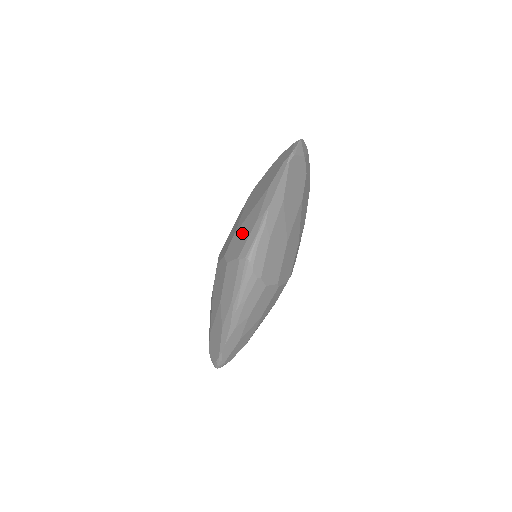
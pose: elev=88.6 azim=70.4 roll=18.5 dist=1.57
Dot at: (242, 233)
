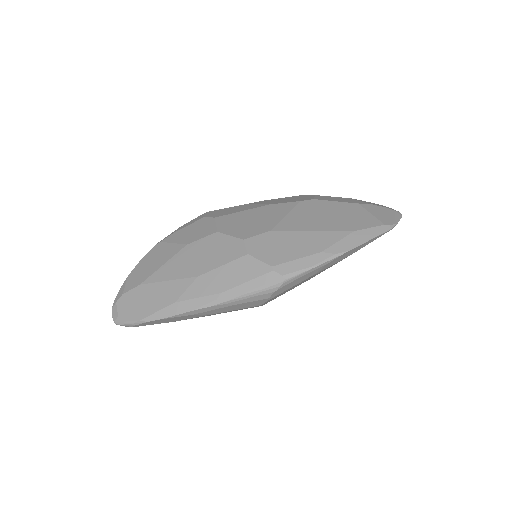
Dot at: (289, 243)
